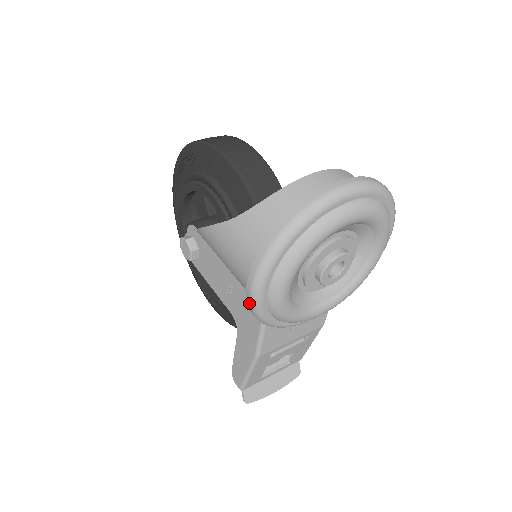
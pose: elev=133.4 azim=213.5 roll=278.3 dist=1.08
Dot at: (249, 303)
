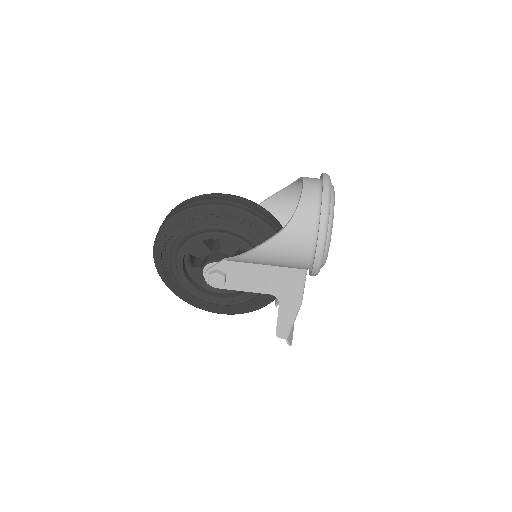
Dot at: (316, 265)
